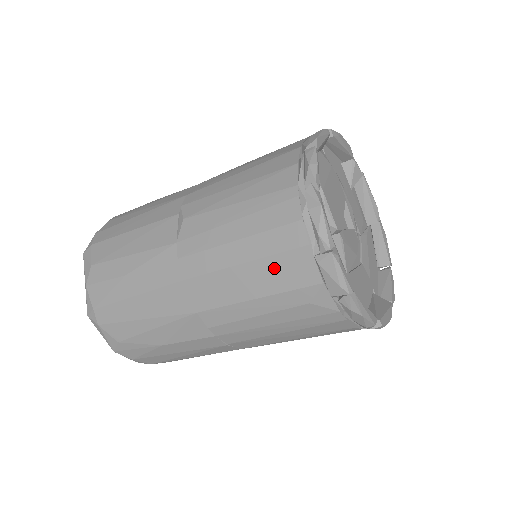
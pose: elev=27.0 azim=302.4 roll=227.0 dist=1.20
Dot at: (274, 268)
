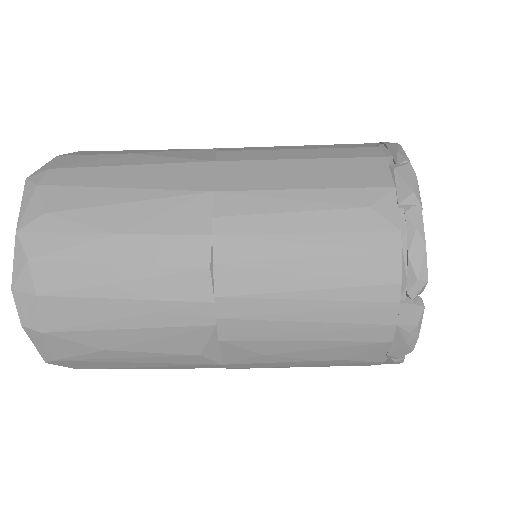
Dot at: (340, 167)
